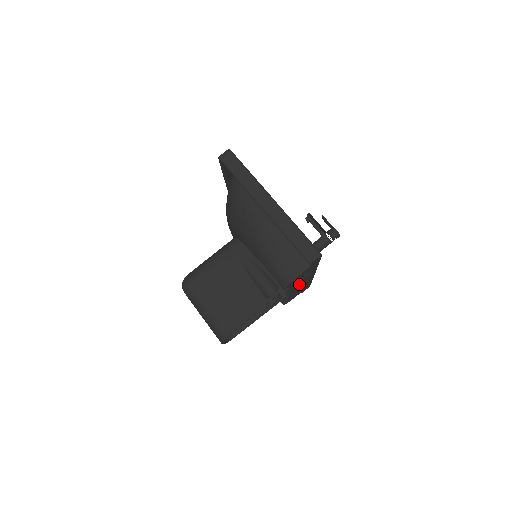
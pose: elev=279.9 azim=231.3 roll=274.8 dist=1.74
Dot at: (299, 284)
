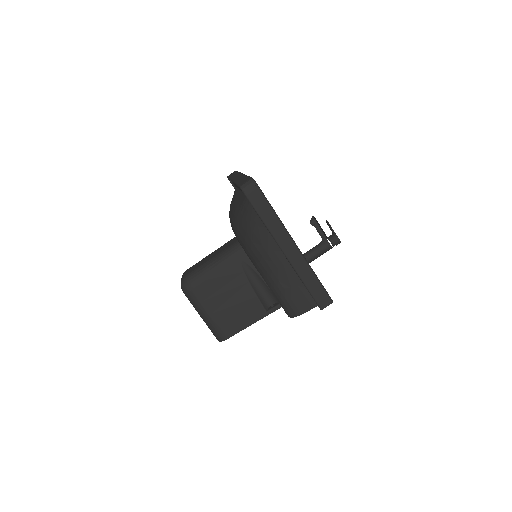
Dot at: occluded
